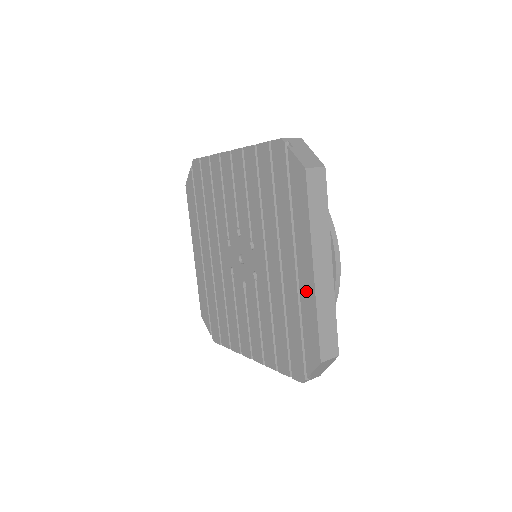
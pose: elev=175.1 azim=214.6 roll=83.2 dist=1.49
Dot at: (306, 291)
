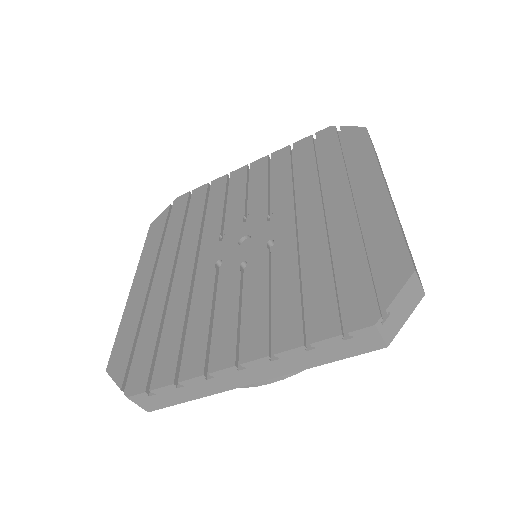
Dot at: (375, 208)
